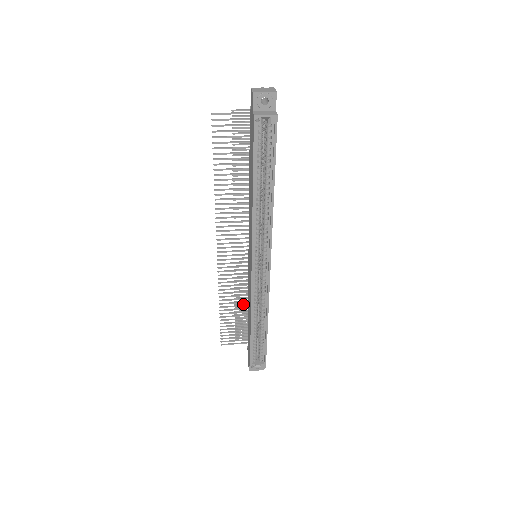
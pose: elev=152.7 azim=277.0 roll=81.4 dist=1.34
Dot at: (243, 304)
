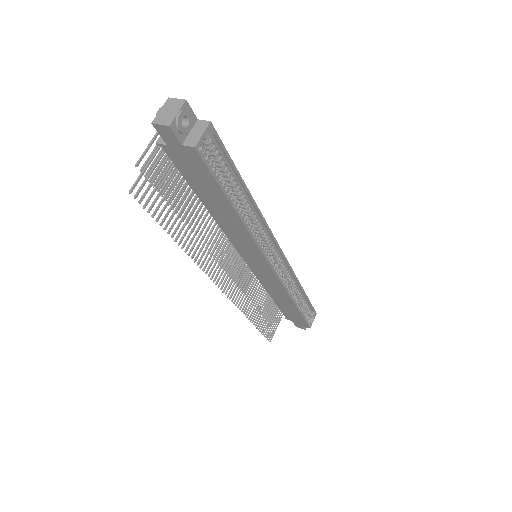
Dot at: occluded
